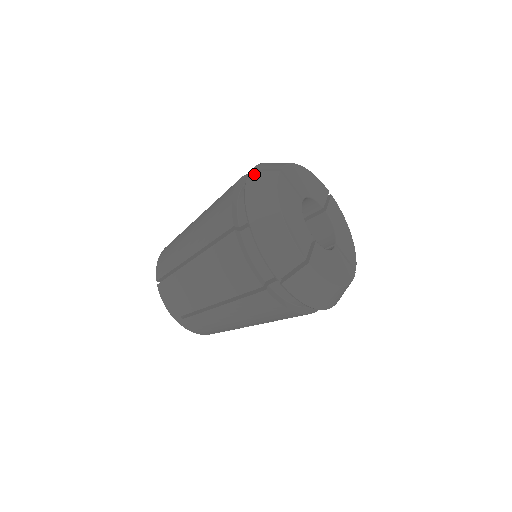
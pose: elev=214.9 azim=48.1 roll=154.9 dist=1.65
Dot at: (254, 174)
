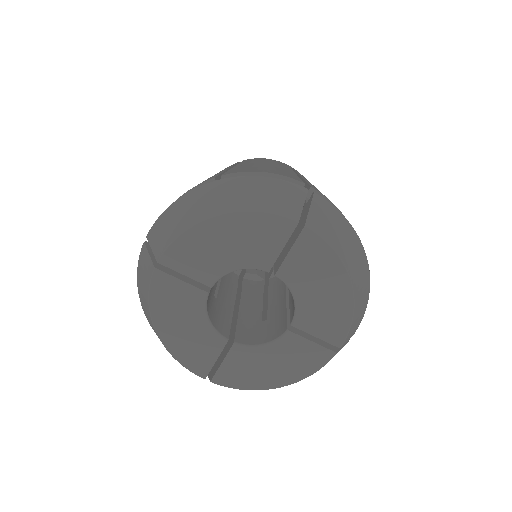
Dot at: (142, 254)
